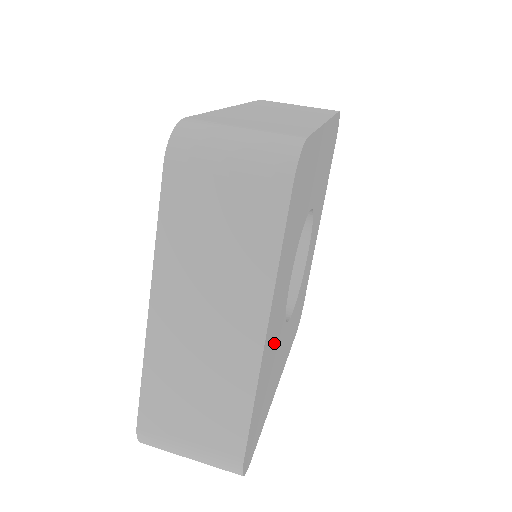
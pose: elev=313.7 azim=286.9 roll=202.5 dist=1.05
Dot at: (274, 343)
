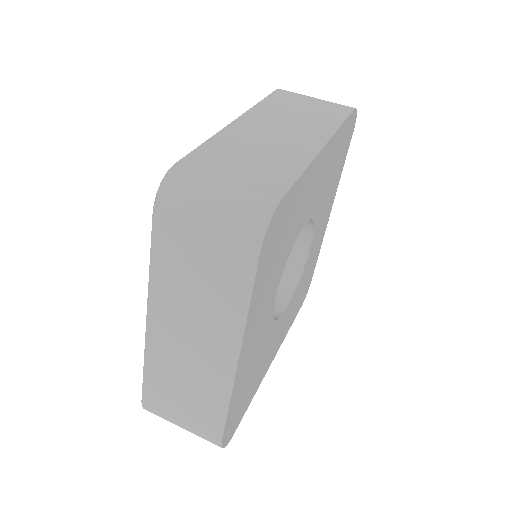
Dot at: (256, 349)
